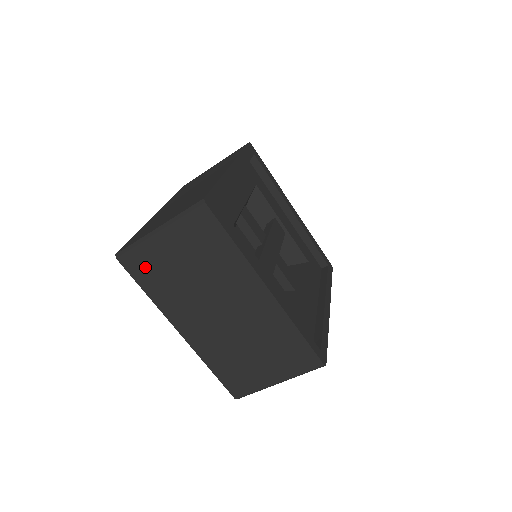
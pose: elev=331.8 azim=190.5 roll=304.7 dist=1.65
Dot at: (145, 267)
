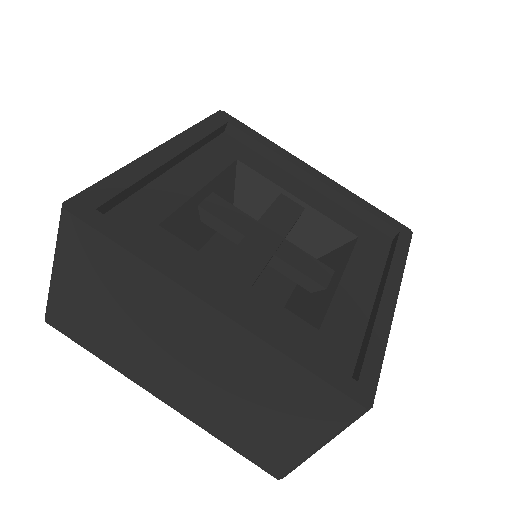
Dot at: (73, 323)
